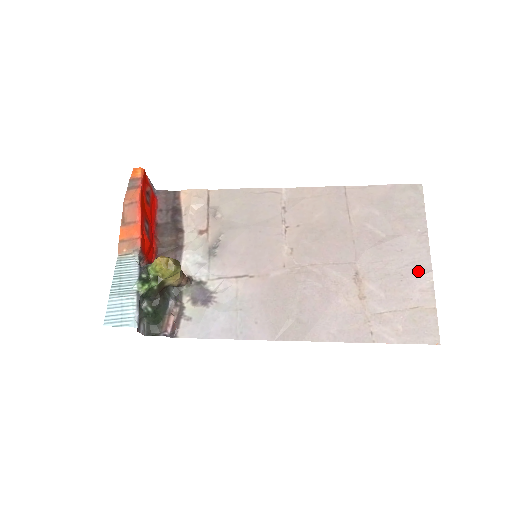
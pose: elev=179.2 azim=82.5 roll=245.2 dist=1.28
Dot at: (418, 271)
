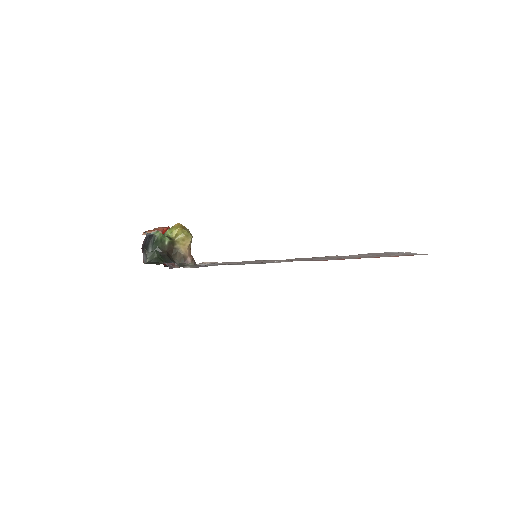
Dot at: occluded
